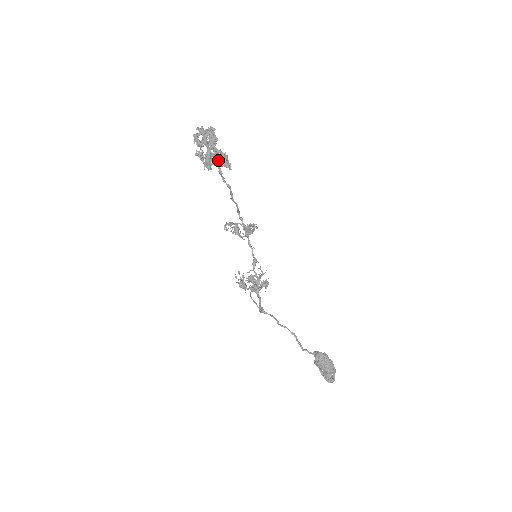
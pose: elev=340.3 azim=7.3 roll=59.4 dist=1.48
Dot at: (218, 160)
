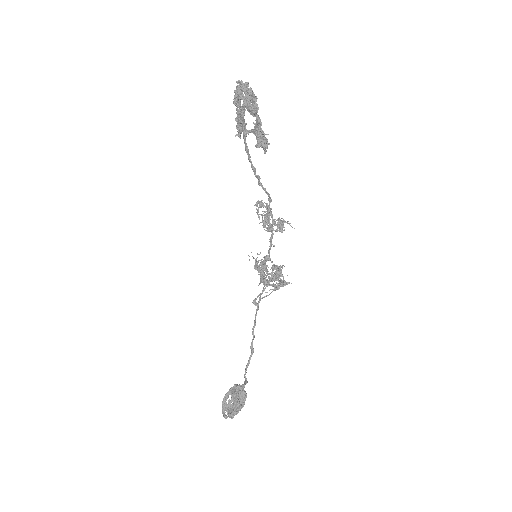
Dot at: occluded
